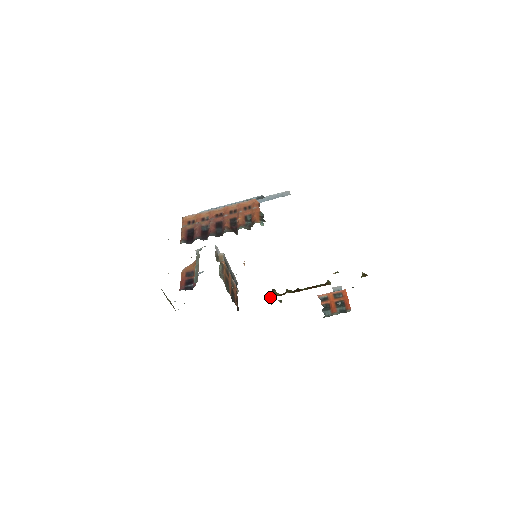
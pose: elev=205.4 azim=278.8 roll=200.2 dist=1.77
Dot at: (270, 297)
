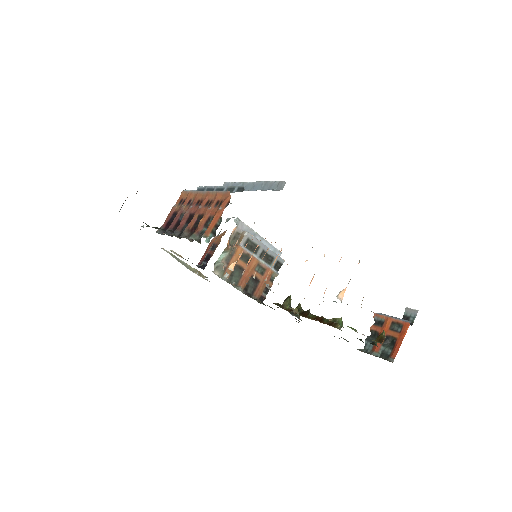
Dot at: occluded
